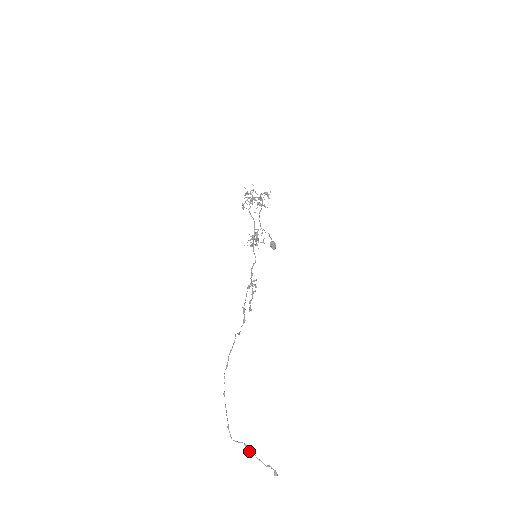
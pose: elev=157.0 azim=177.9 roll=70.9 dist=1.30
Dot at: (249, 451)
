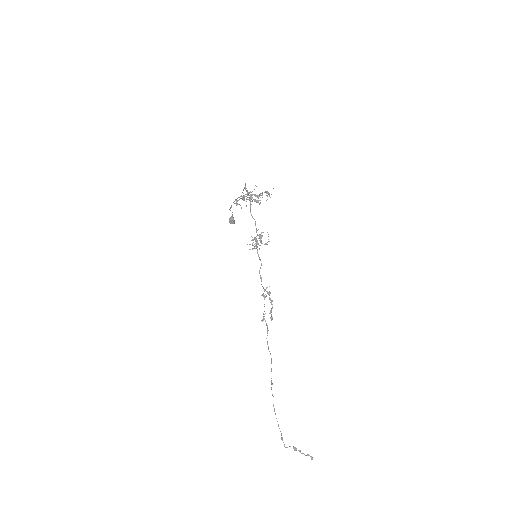
Dot at: (296, 450)
